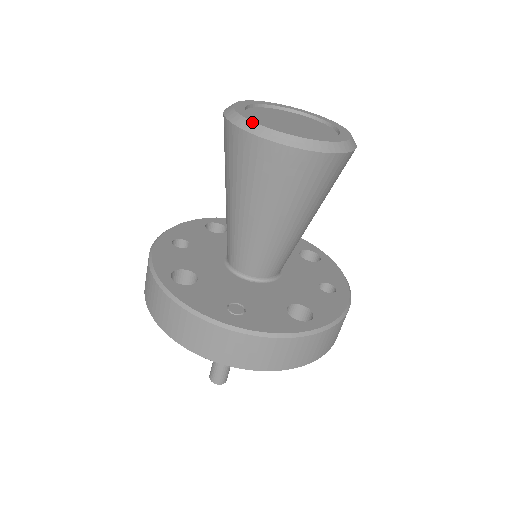
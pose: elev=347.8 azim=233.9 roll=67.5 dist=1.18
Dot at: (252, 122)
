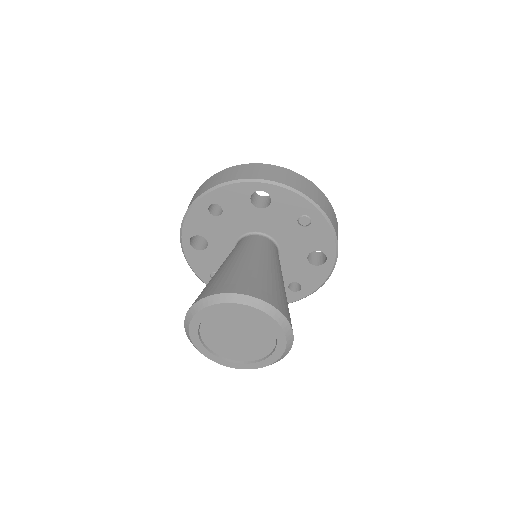
Dot at: (190, 339)
